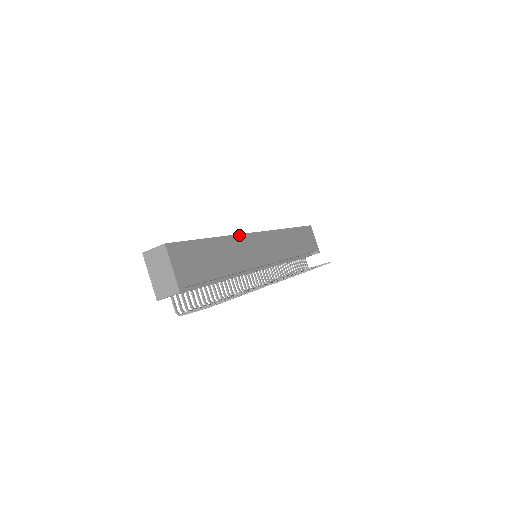
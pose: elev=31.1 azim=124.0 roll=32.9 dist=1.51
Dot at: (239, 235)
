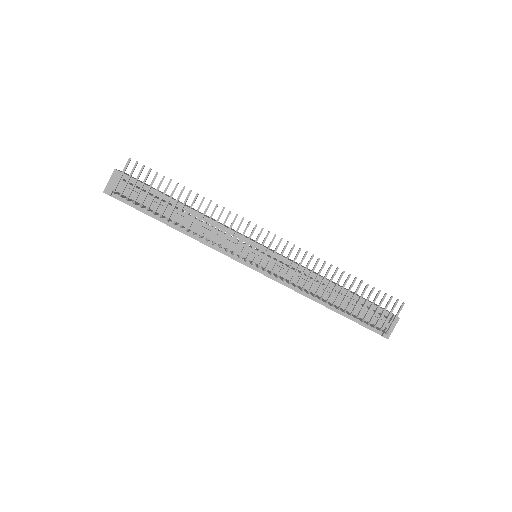
Dot at: occluded
